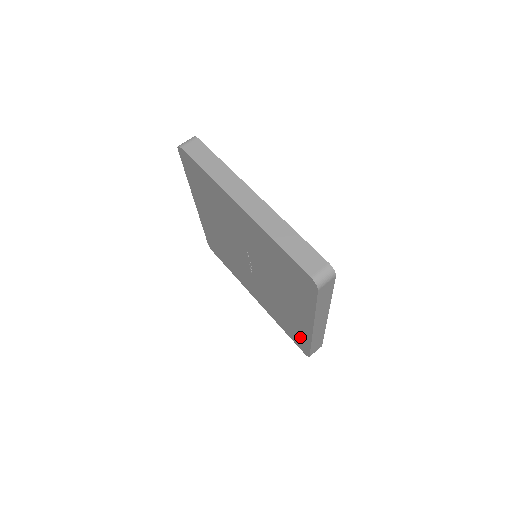
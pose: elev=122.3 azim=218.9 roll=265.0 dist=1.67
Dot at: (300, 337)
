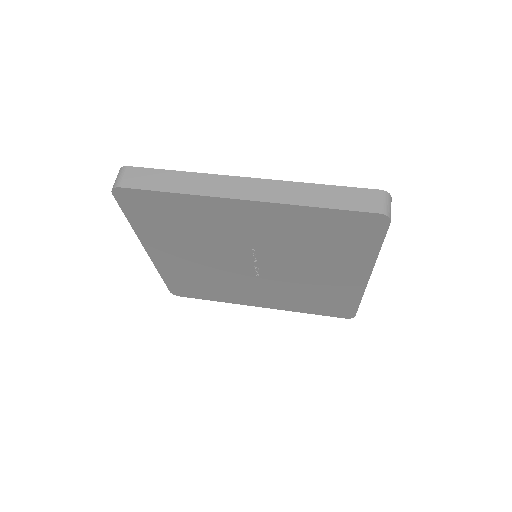
Dot at: (342, 303)
